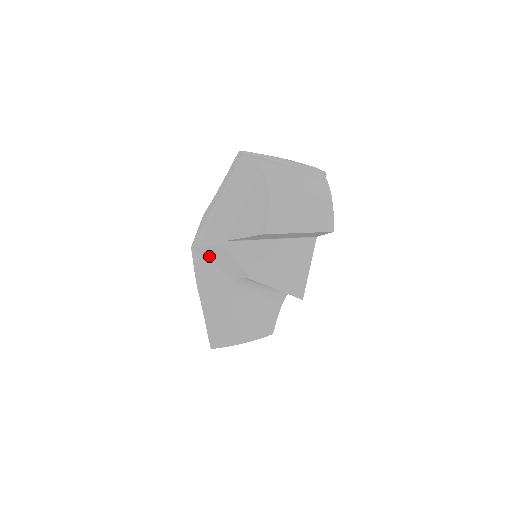
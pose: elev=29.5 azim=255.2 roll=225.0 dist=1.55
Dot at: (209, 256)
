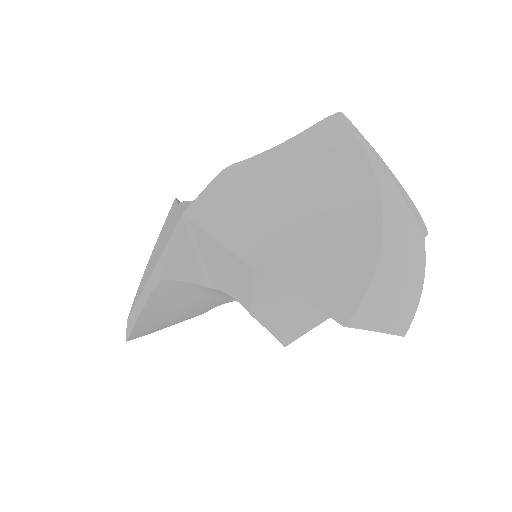
Dot at: (206, 246)
